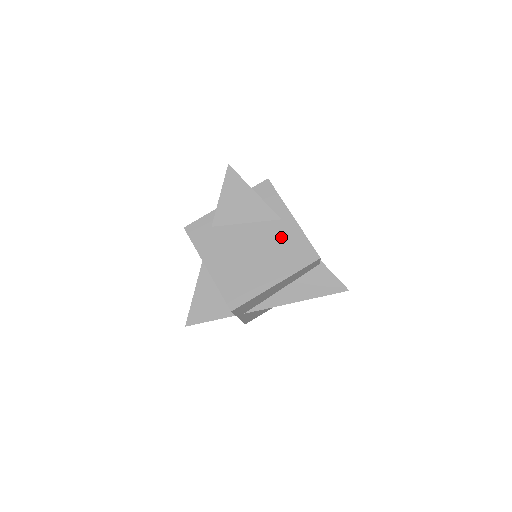
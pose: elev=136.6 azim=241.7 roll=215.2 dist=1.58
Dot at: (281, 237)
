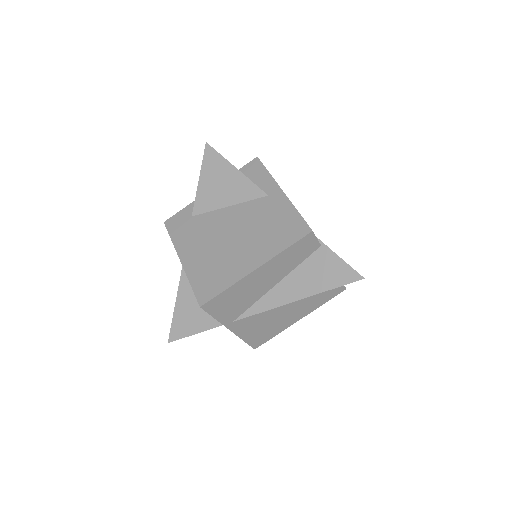
Dot at: (266, 215)
